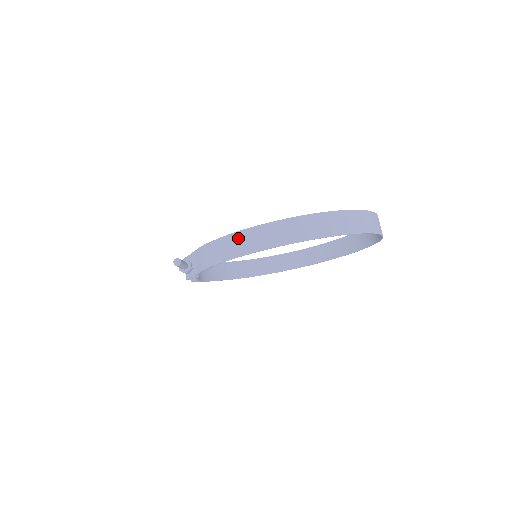
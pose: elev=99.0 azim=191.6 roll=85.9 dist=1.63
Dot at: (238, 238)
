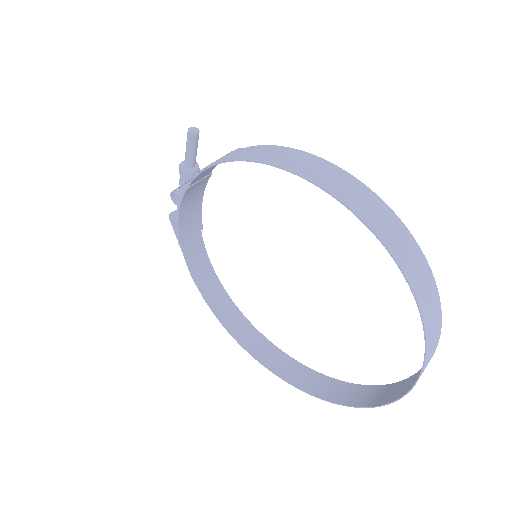
Dot at: (281, 151)
